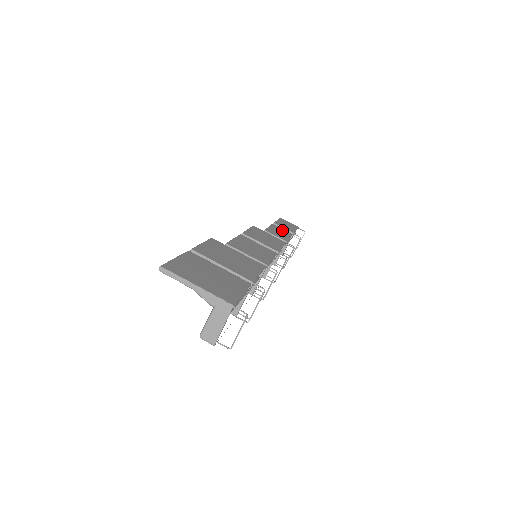
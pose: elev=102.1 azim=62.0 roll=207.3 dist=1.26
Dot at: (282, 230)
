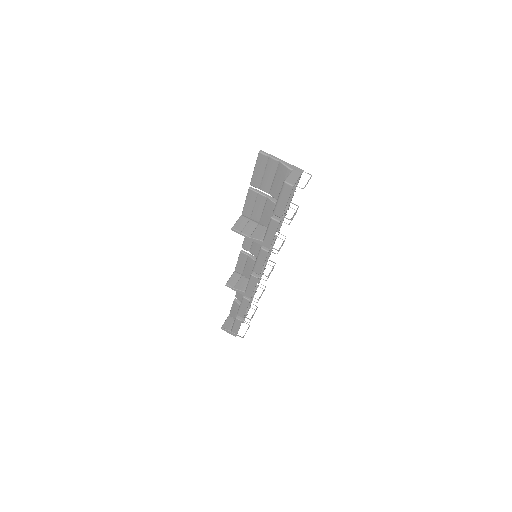
Dot at: occluded
